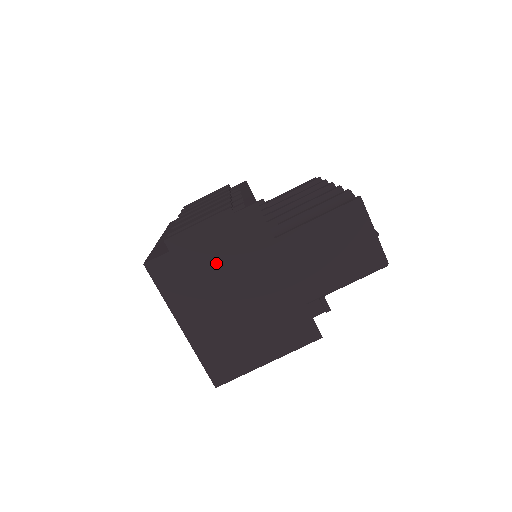
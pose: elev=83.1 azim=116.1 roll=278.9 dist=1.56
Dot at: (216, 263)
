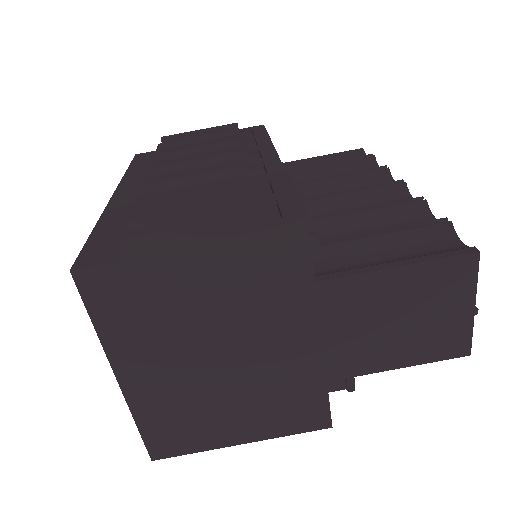
Dot at: (203, 297)
